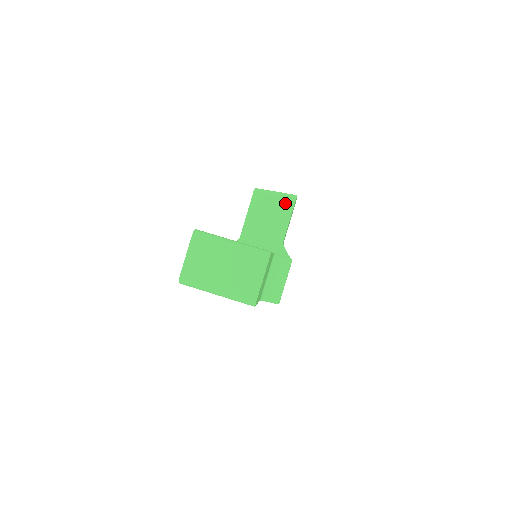
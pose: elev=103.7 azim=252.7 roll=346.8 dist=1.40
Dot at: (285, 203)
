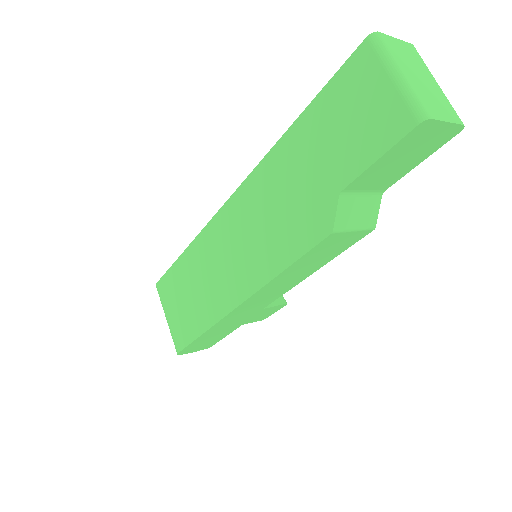
Dot at: occluded
